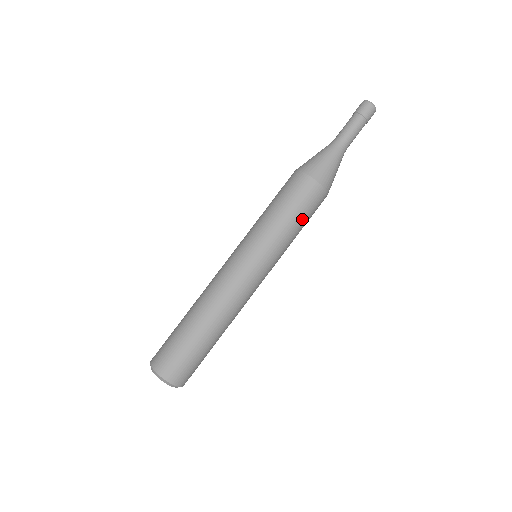
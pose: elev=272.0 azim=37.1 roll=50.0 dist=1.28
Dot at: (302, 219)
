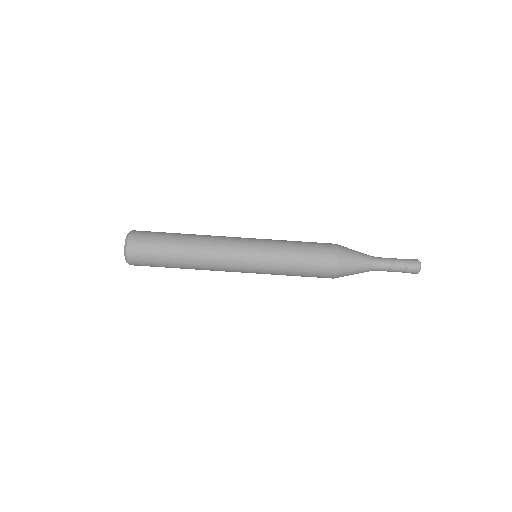
Dot at: occluded
